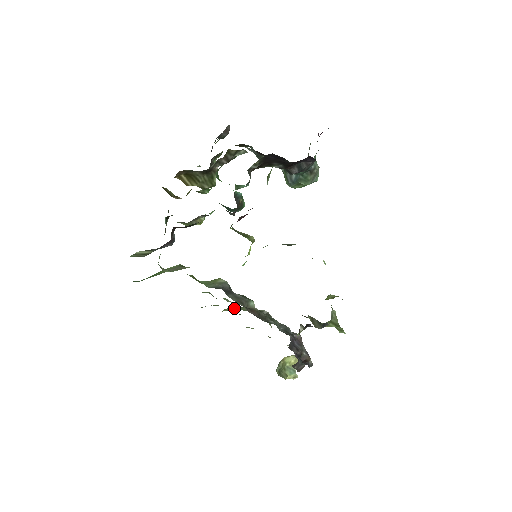
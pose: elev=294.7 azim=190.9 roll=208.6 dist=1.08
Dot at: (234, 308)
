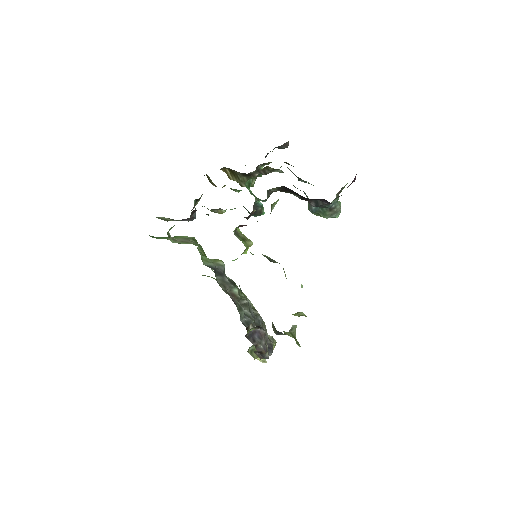
Dot at: occluded
